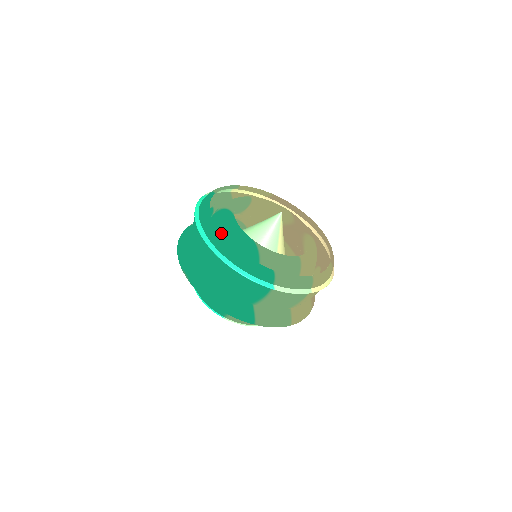
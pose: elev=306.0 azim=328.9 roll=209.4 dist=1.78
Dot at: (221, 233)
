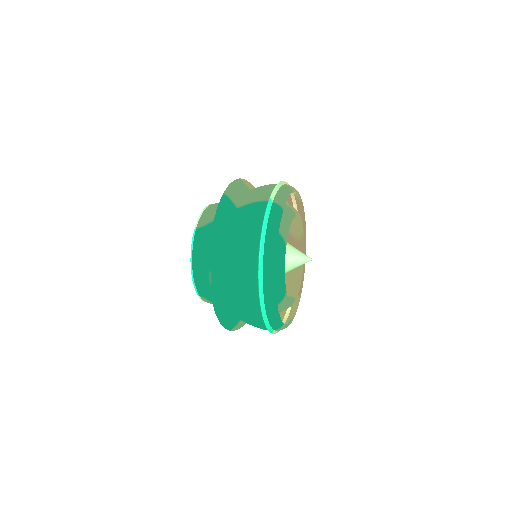
Dot at: occluded
